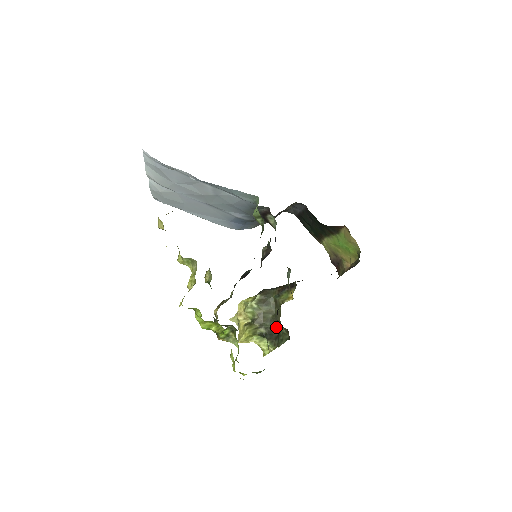
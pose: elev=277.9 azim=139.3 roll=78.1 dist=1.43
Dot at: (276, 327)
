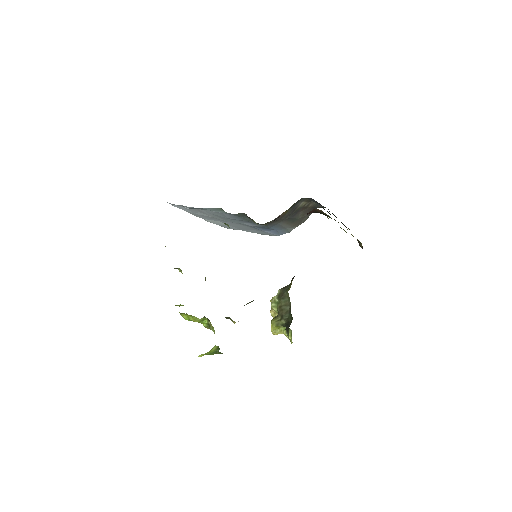
Dot at: (291, 317)
